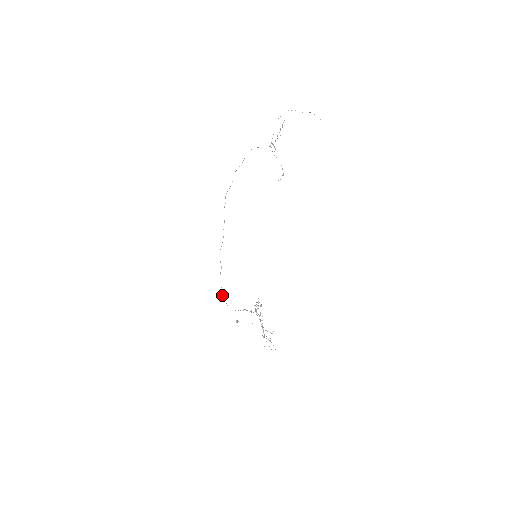
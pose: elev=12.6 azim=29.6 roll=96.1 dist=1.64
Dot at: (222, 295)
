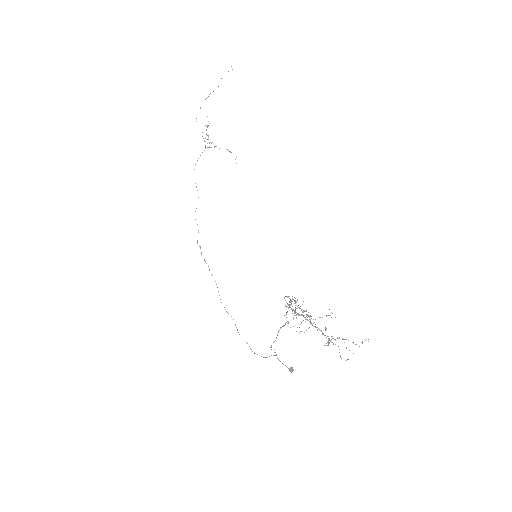
Dot at: occluded
